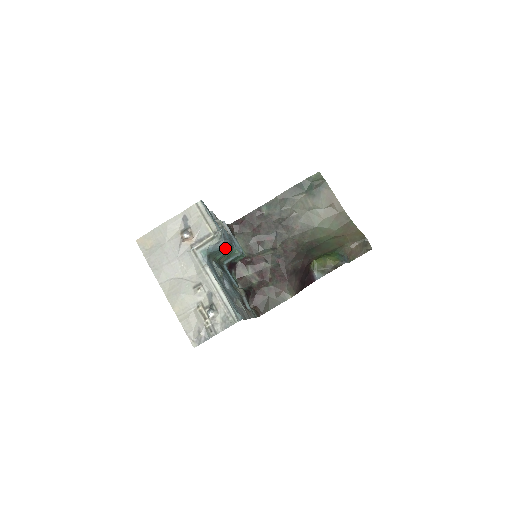
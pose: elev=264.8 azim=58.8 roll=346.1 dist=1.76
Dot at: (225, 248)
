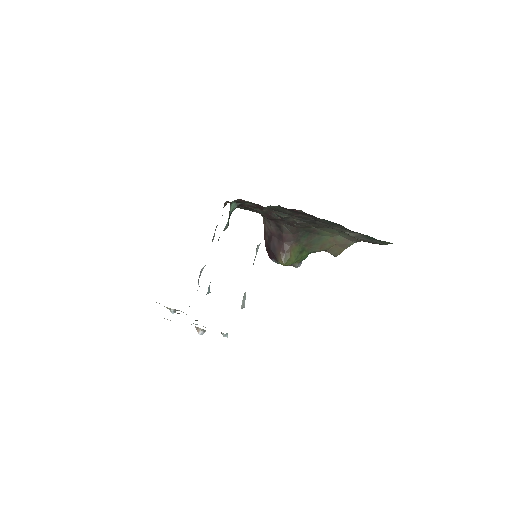
Dot at: occluded
